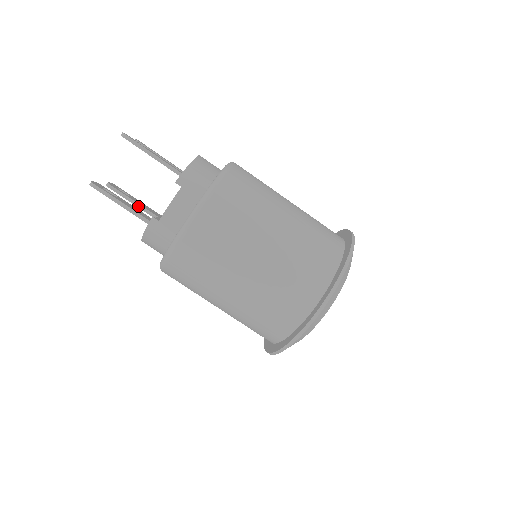
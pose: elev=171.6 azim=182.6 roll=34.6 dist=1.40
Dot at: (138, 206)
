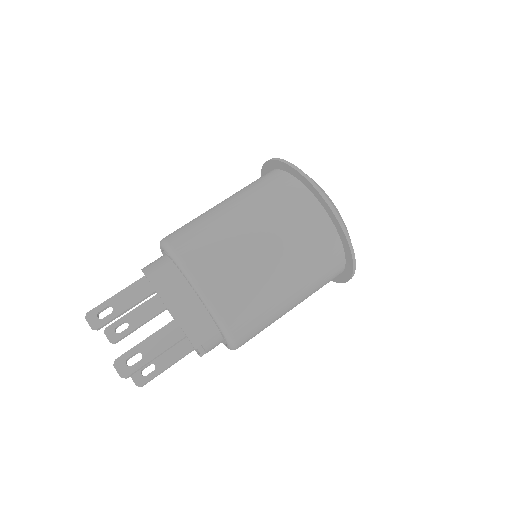
Dot at: occluded
